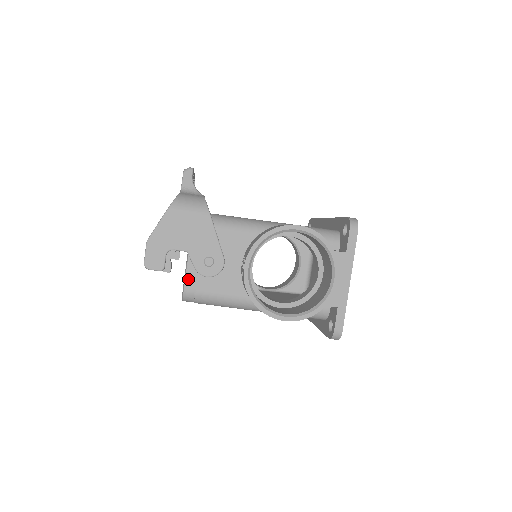
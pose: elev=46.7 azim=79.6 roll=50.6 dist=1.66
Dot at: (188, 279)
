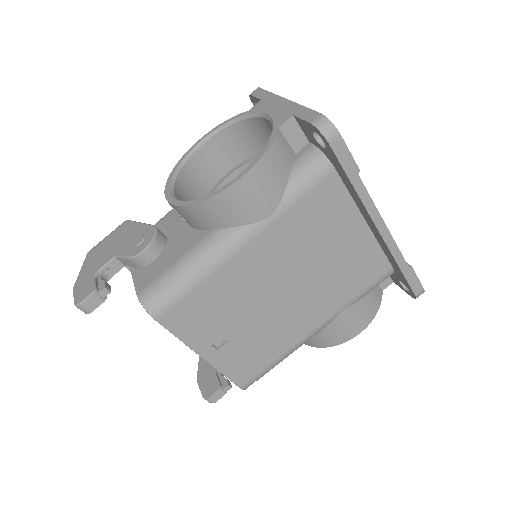
Dot at: (138, 284)
